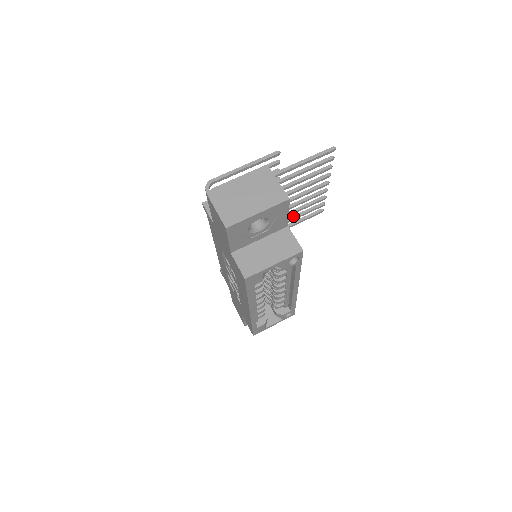
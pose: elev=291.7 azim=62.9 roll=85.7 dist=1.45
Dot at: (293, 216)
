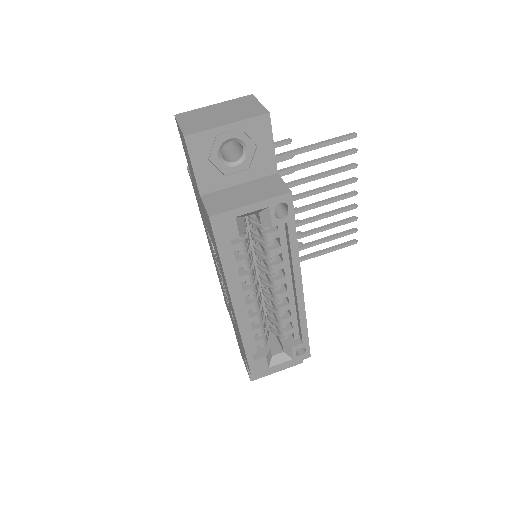
Dot at: (316, 240)
